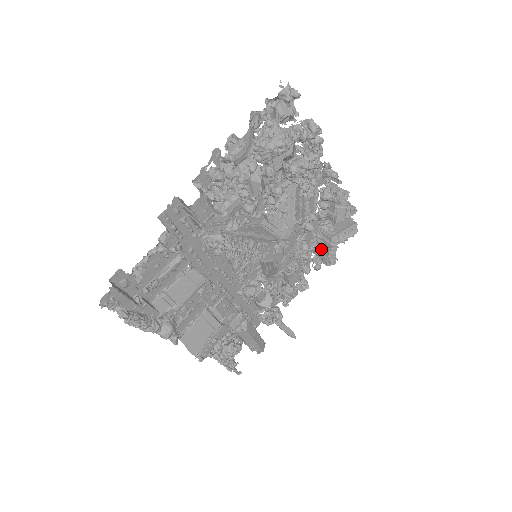
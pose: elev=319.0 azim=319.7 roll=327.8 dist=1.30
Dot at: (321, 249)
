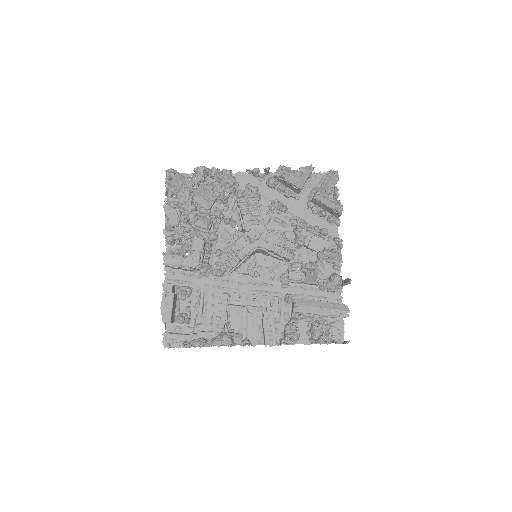
Dot at: (323, 210)
